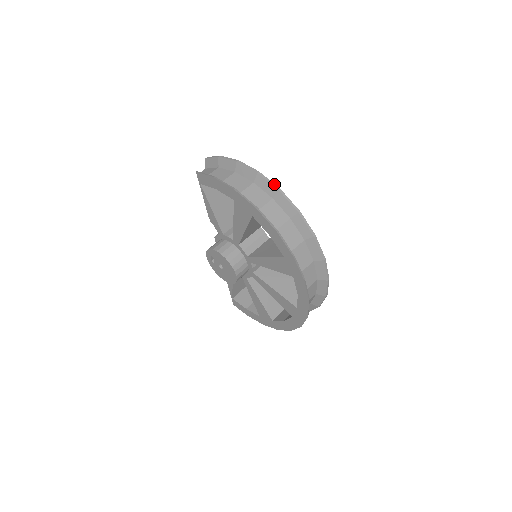
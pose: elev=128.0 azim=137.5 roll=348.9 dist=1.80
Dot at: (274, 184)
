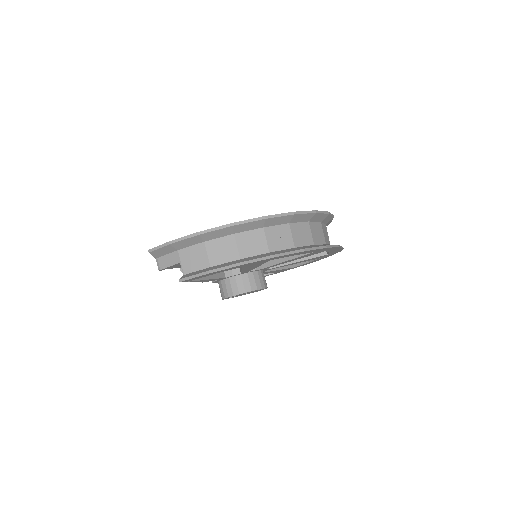
Dot at: (255, 218)
